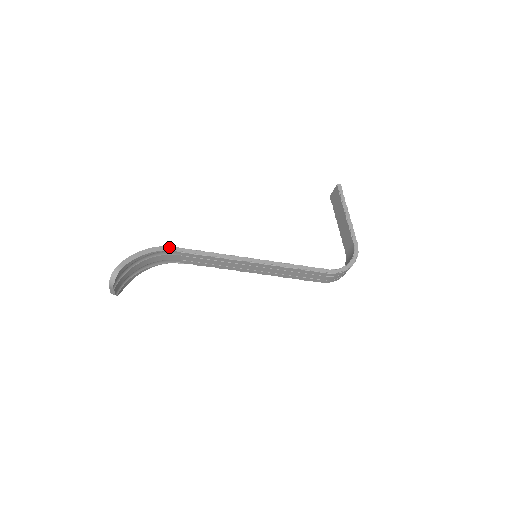
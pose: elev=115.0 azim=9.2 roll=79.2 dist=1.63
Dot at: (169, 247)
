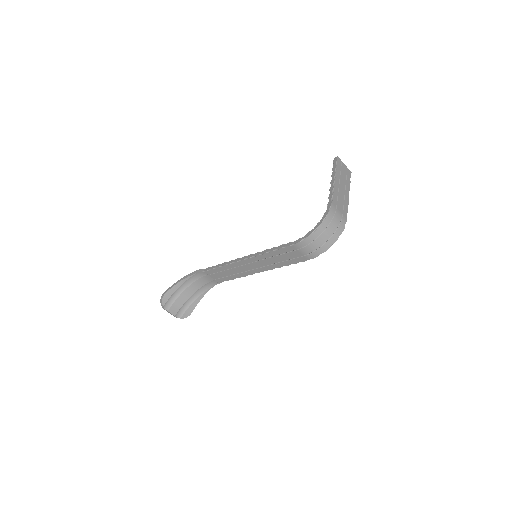
Dot at: (198, 271)
